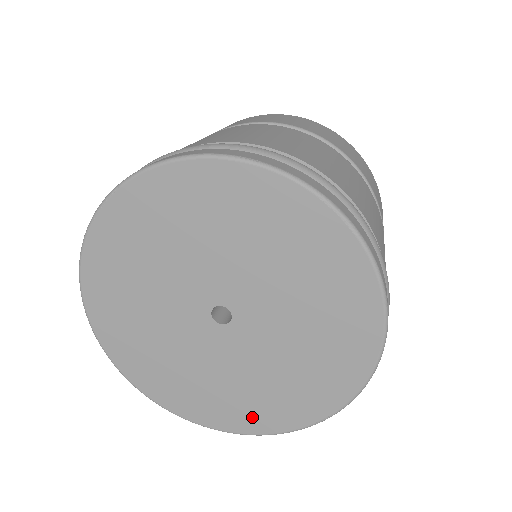
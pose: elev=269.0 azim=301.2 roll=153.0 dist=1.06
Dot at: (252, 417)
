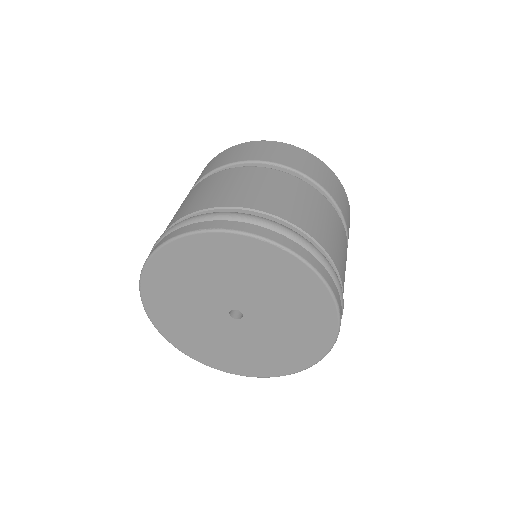
Dot at: (285, 364)
